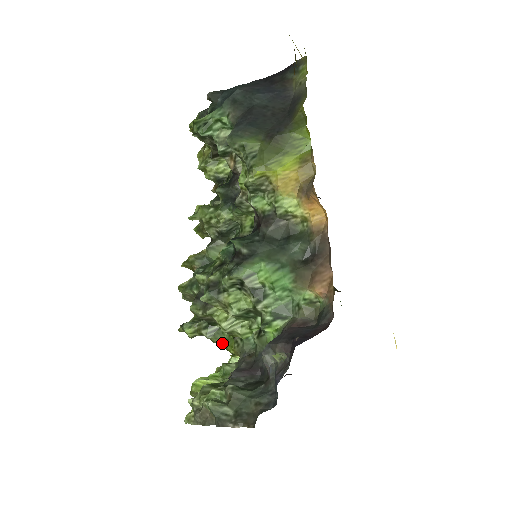
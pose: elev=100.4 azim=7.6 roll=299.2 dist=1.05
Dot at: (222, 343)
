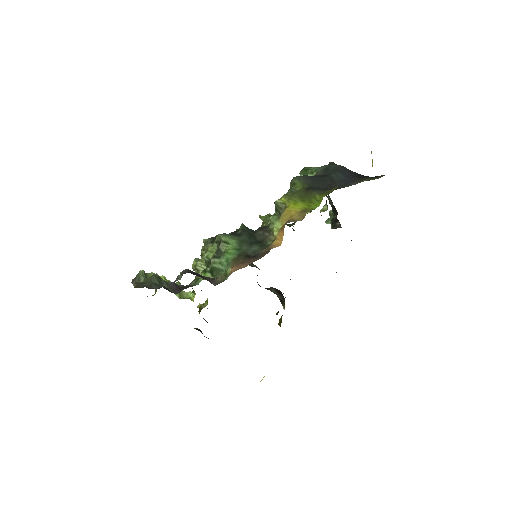
Dot at: occluded
